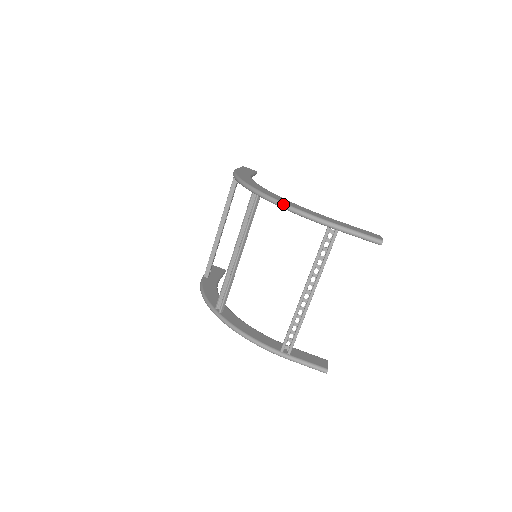
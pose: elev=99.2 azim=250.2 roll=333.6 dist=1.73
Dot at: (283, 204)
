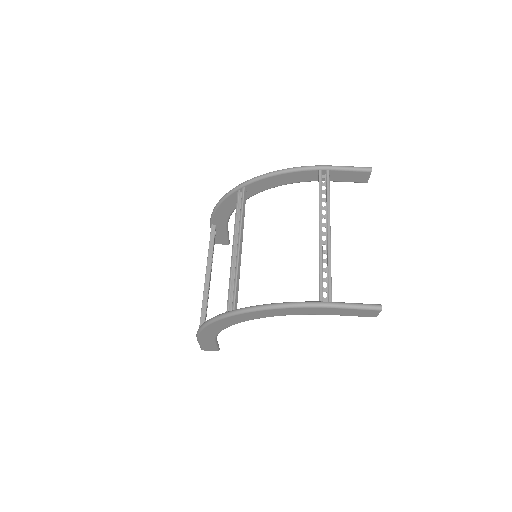
Dot at: (271, 172)
